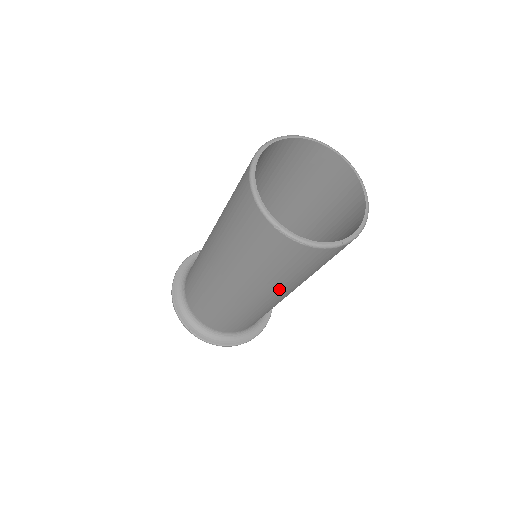
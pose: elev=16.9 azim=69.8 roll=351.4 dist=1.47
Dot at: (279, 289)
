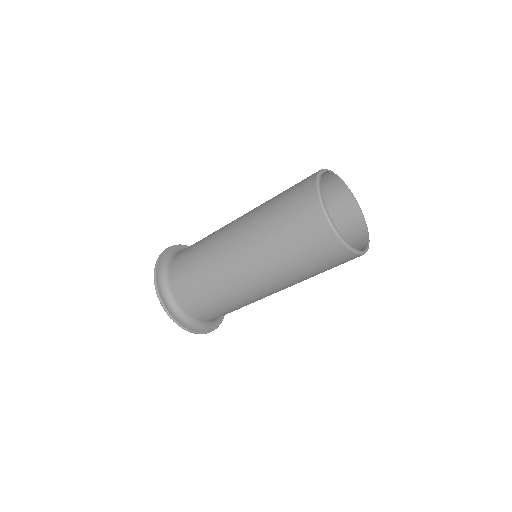
Dot at: (288, 282)
